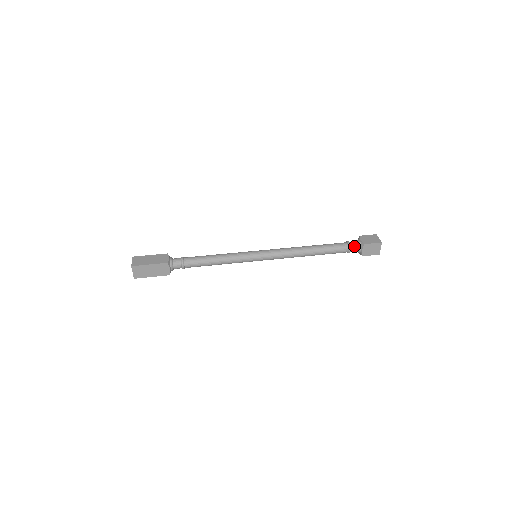
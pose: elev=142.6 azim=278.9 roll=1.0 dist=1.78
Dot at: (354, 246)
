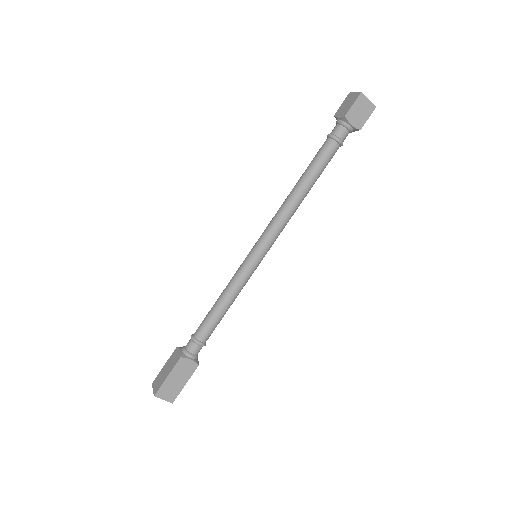
Dot at: (345, 138)
